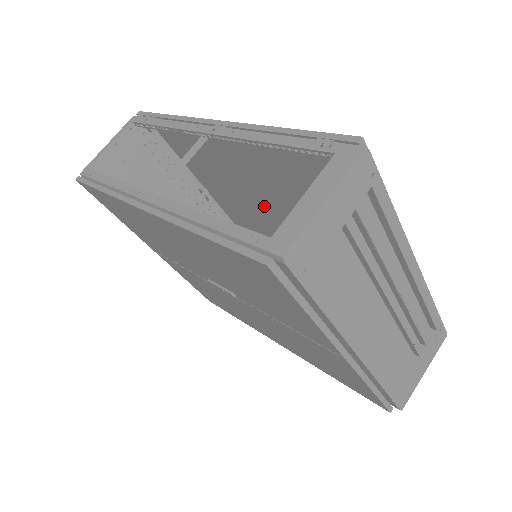
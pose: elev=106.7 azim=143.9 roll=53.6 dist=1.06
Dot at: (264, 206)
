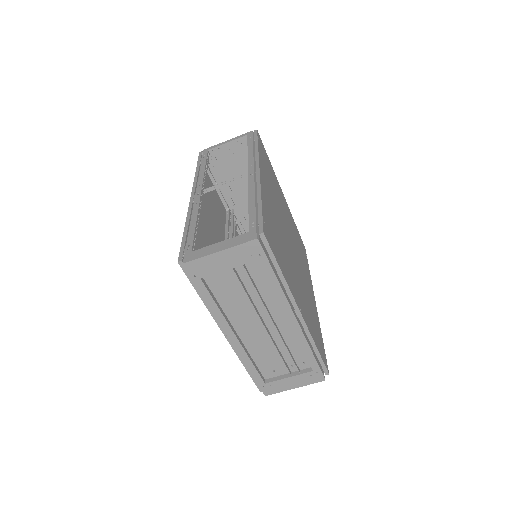
Dot at: (288, 230)
